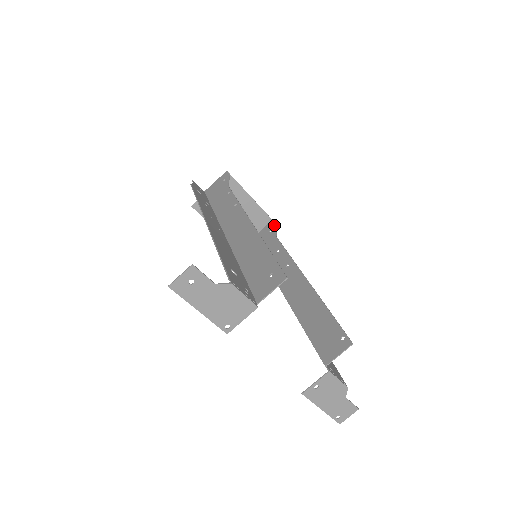
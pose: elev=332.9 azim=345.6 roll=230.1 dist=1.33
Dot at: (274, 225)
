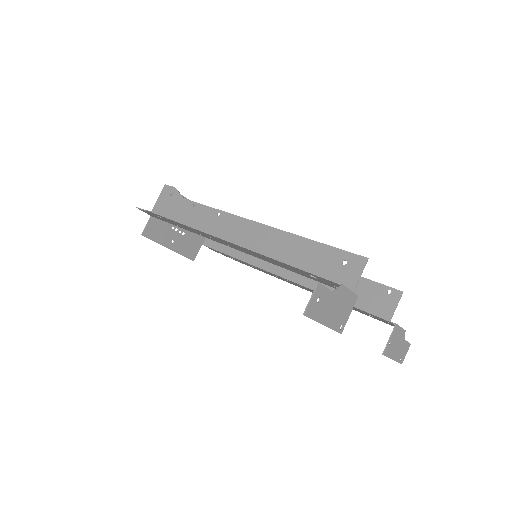
Dot at: occluded
